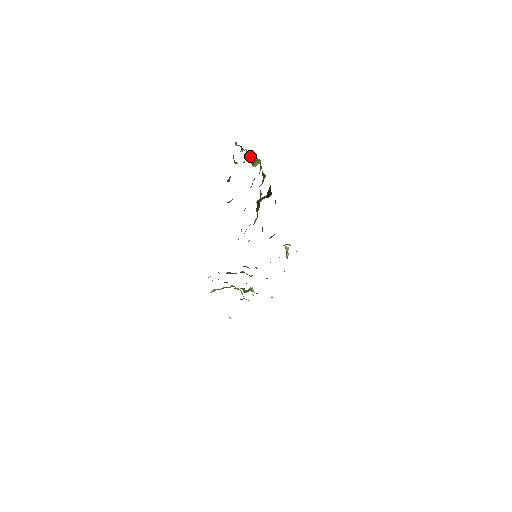
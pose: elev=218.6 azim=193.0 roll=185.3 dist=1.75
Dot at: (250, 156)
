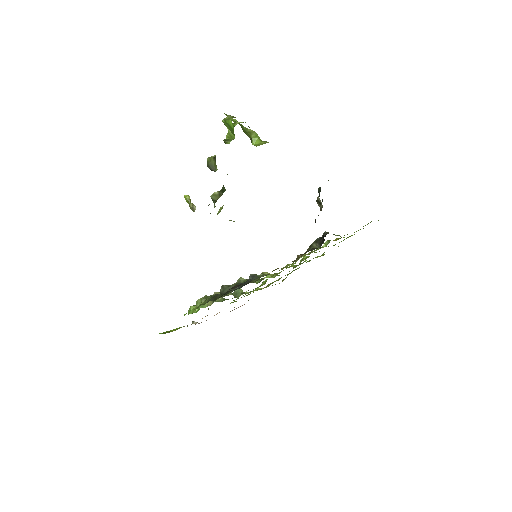
Dot at: occluded
